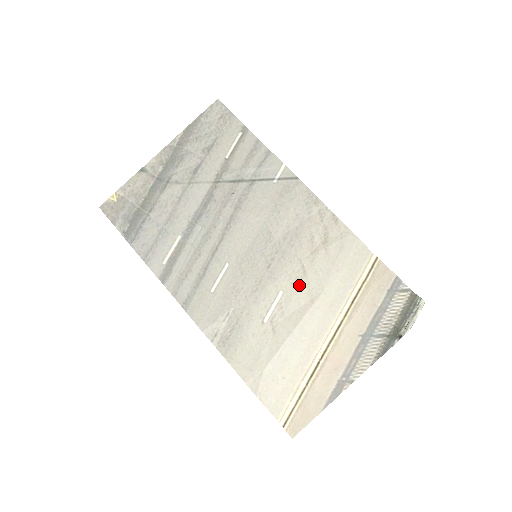
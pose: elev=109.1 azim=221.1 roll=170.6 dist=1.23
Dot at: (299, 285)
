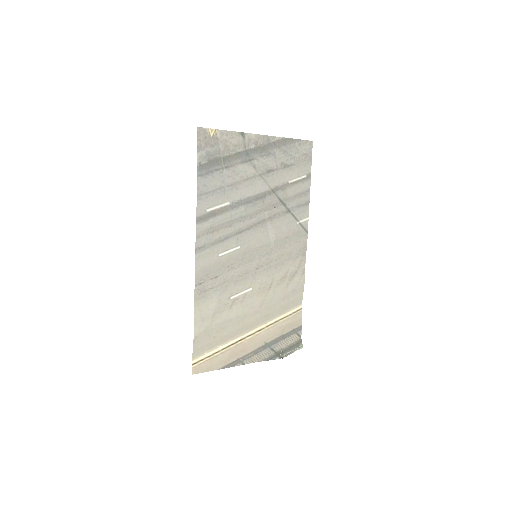
Dot at: (262, 292)
